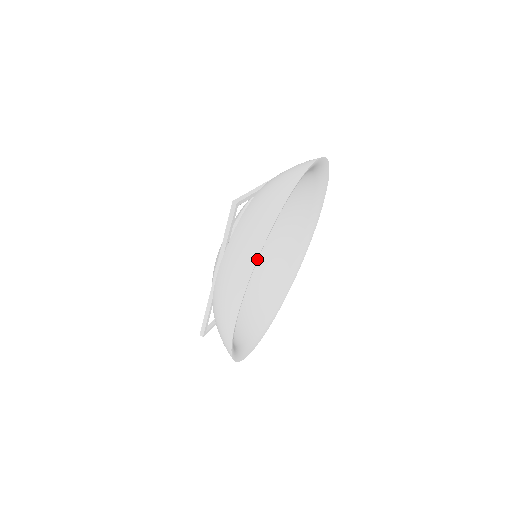
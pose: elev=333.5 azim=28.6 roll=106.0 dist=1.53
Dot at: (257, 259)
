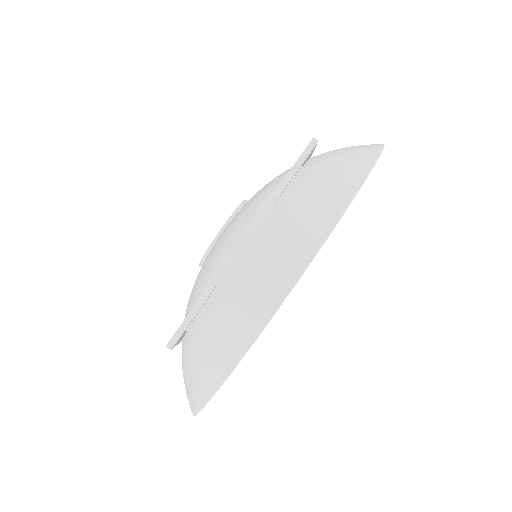
Dot at: (345, 210)
